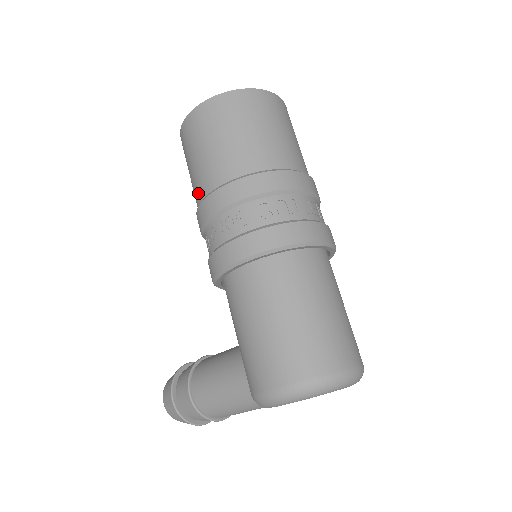
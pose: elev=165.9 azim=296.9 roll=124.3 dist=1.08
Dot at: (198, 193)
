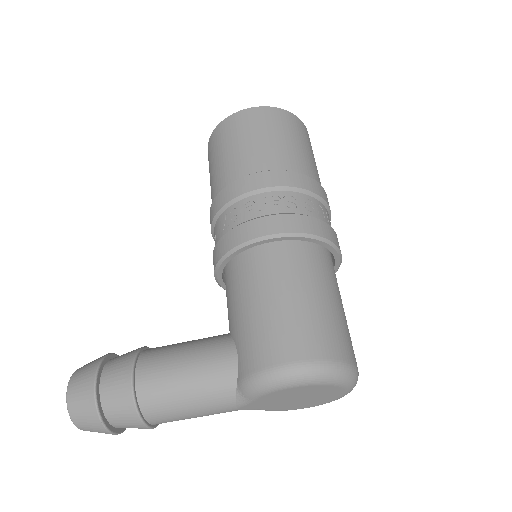
Dot at: (235, 171)
